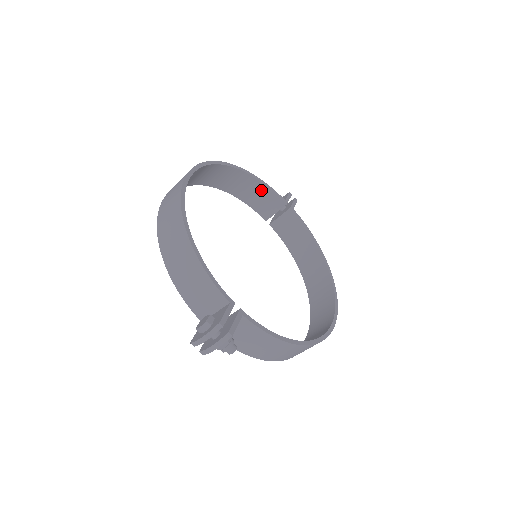
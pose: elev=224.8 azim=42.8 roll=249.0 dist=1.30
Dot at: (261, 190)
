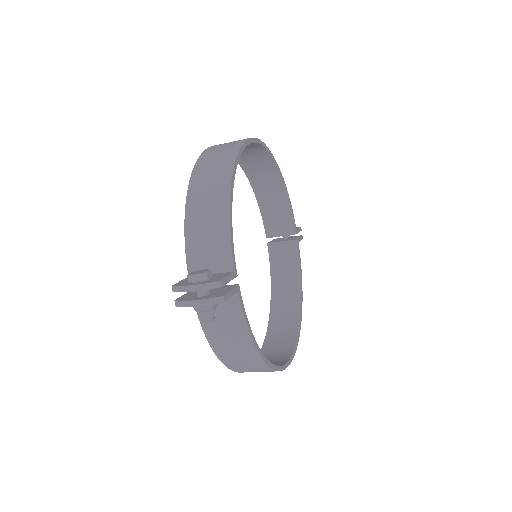
Dot at: (283, 207)
